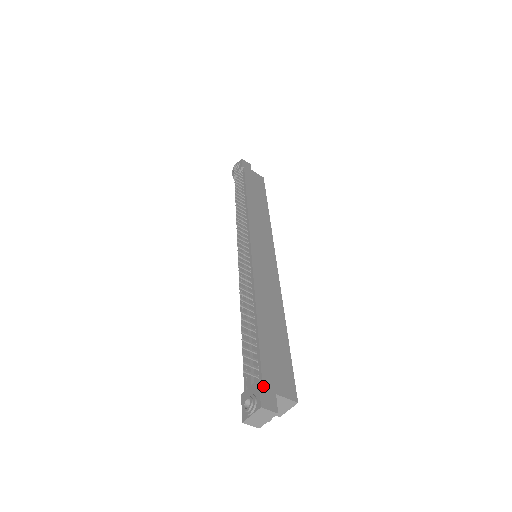
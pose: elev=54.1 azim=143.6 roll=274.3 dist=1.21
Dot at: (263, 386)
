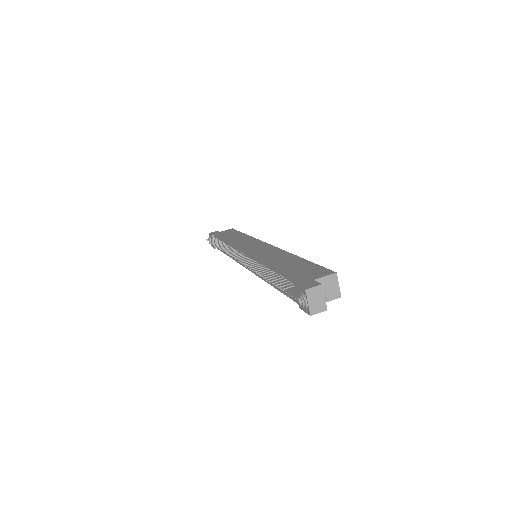
Dot at: (300, 283)
